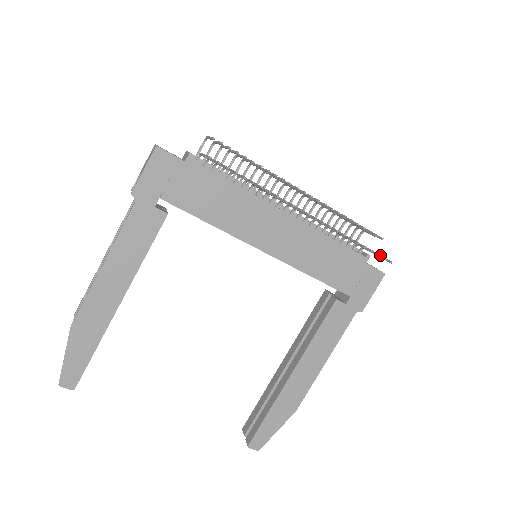
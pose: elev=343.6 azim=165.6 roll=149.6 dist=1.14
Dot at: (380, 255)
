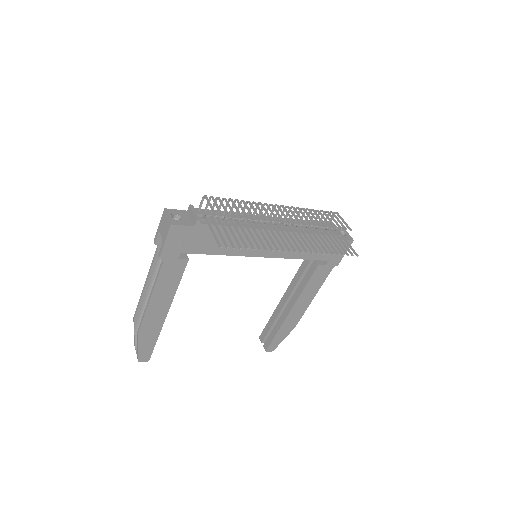
Dot at: (349, 251)
